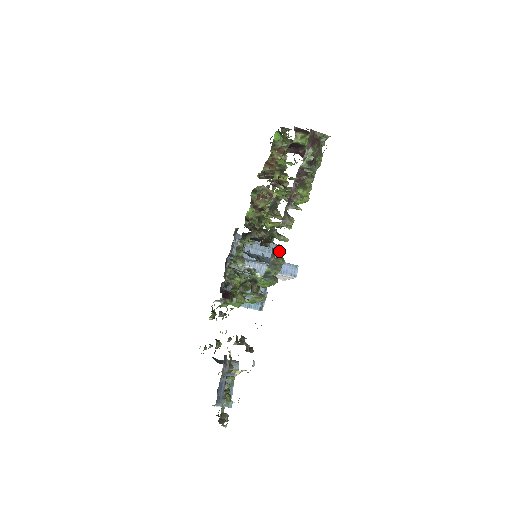
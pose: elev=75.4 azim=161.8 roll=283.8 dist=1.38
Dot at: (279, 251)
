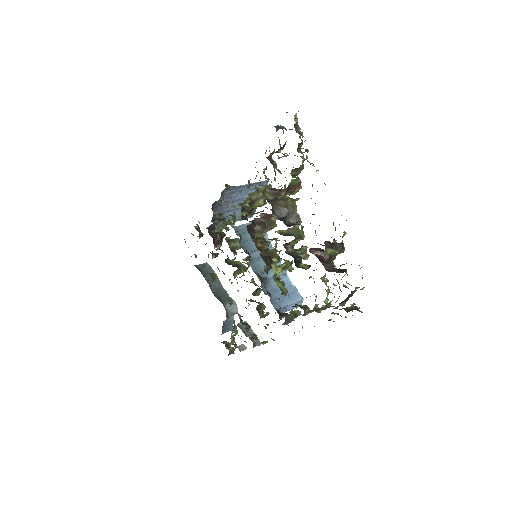
Dot at: occluded
